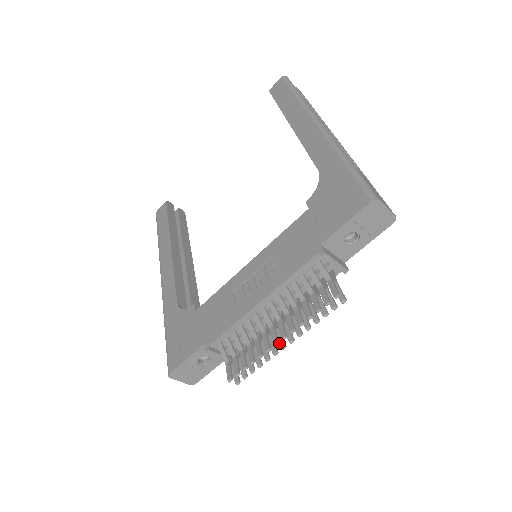
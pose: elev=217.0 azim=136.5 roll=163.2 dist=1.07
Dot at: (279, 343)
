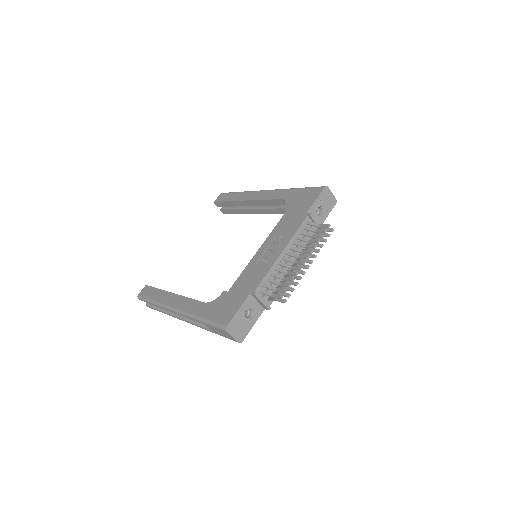
Dot at: (304, 267)
